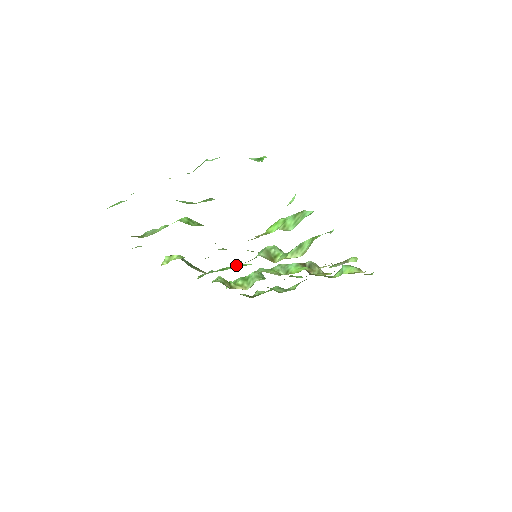
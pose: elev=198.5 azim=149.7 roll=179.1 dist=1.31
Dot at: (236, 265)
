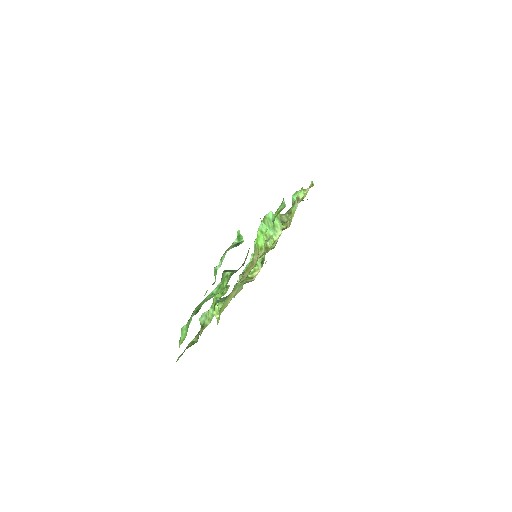
Dot at: (245, 268)
